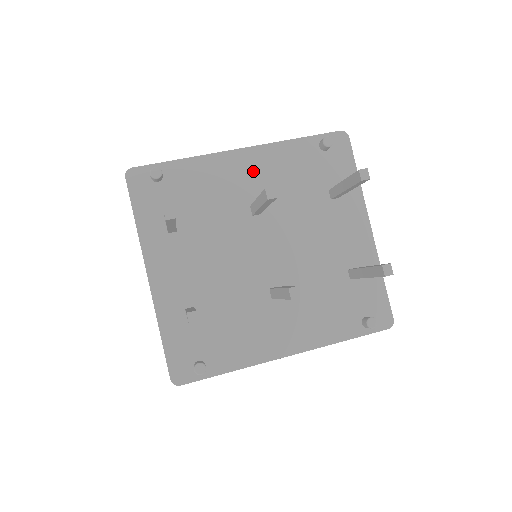
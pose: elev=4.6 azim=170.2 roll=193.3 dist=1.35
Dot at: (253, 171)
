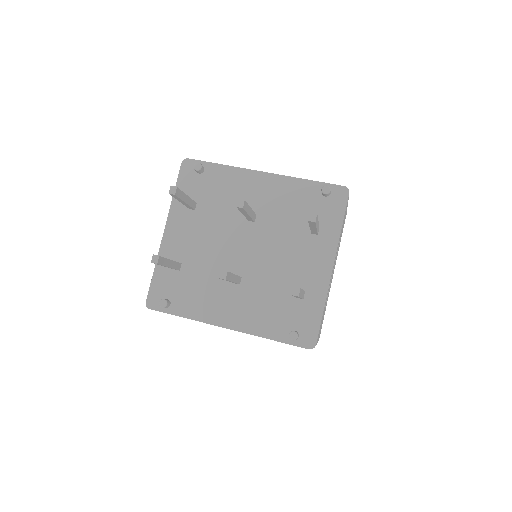
Dot at: (264, 190)
